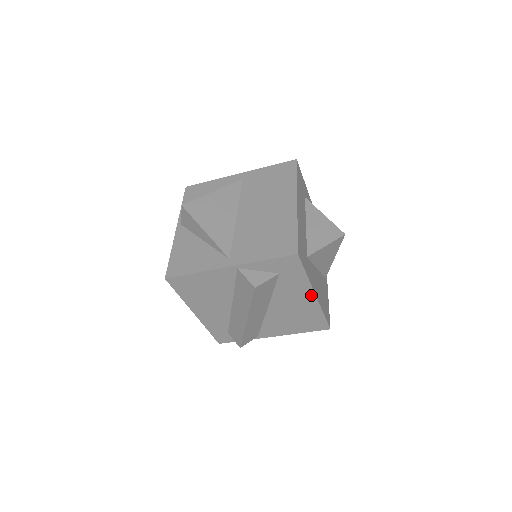
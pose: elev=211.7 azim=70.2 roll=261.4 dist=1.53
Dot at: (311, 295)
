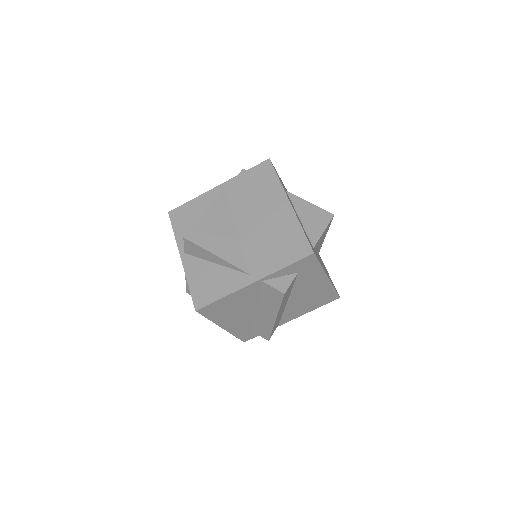
Dot at: (324, 279)
